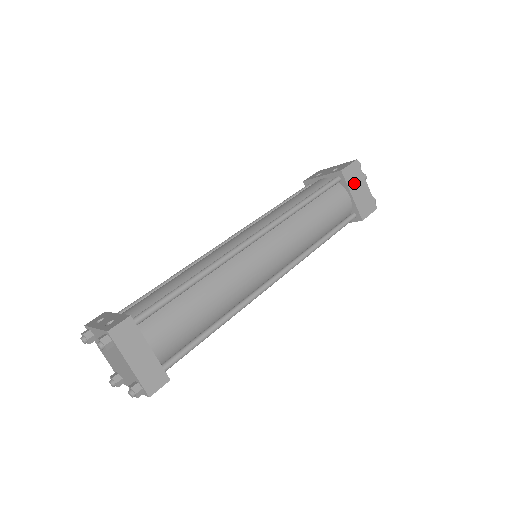
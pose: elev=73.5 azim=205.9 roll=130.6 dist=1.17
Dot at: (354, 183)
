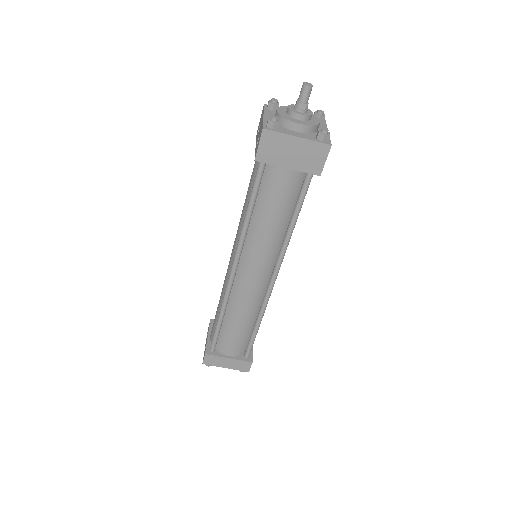
Dot at: (280, 154)
